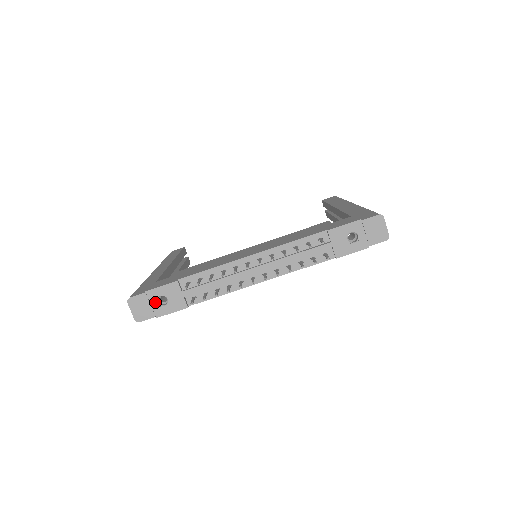
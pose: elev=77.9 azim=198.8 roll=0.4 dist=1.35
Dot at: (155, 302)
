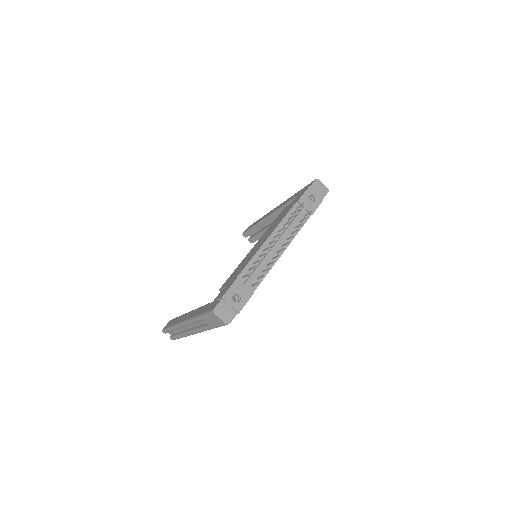
Dot at: (232, 302)
